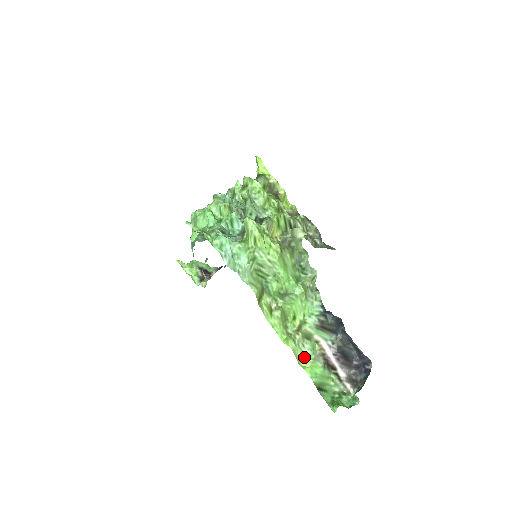
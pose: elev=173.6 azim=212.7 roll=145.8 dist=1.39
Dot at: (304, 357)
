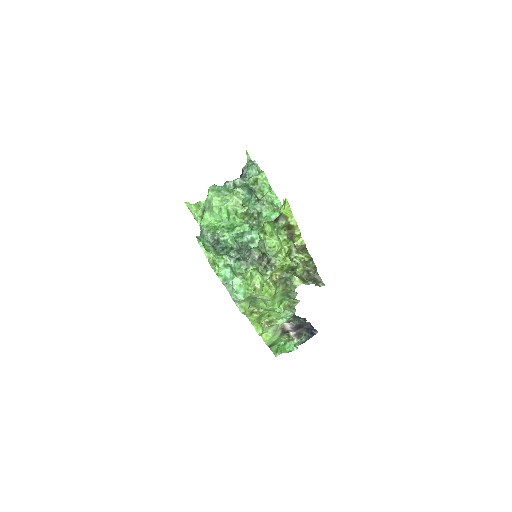
Dot at: (267, 333)
